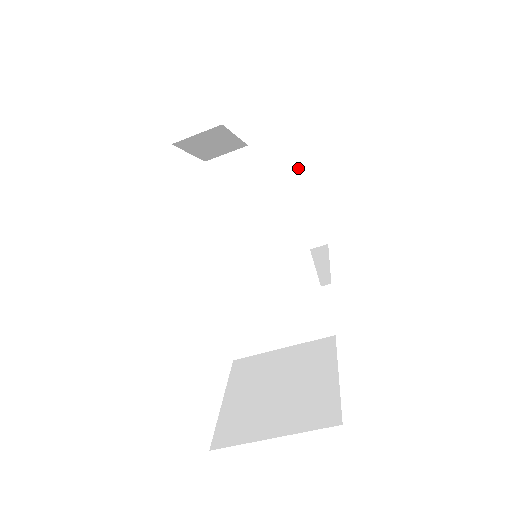
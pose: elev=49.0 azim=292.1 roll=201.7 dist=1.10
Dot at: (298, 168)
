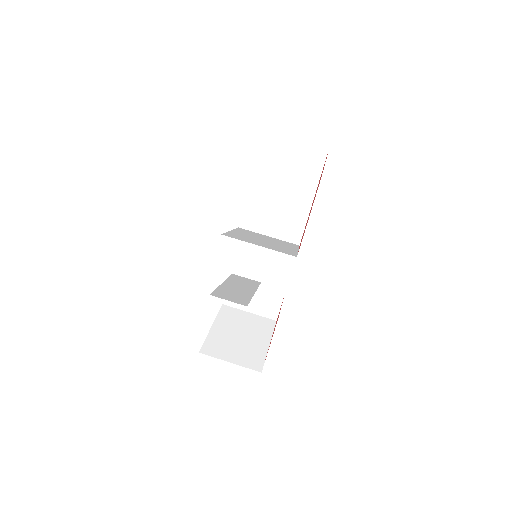
Dot at: (272, 326)
